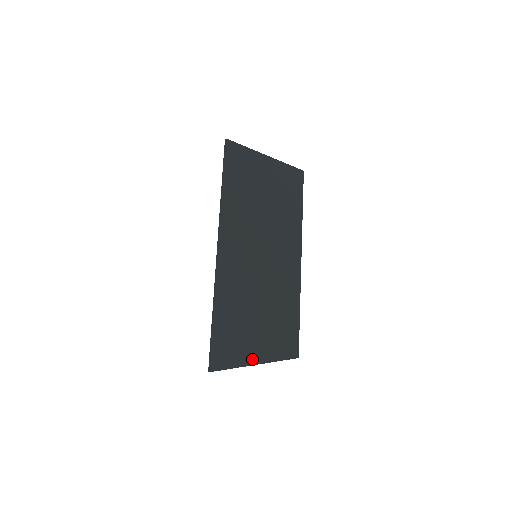
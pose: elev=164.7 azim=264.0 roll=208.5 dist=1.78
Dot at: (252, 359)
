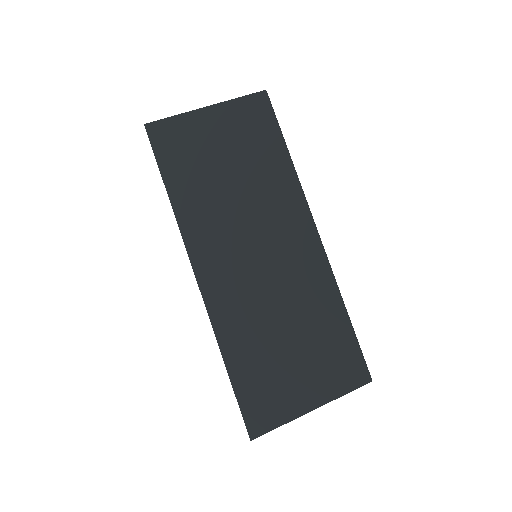
Dot at: (300, 406)
